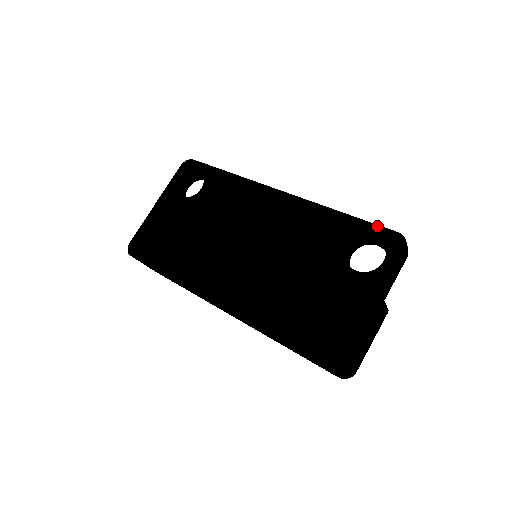
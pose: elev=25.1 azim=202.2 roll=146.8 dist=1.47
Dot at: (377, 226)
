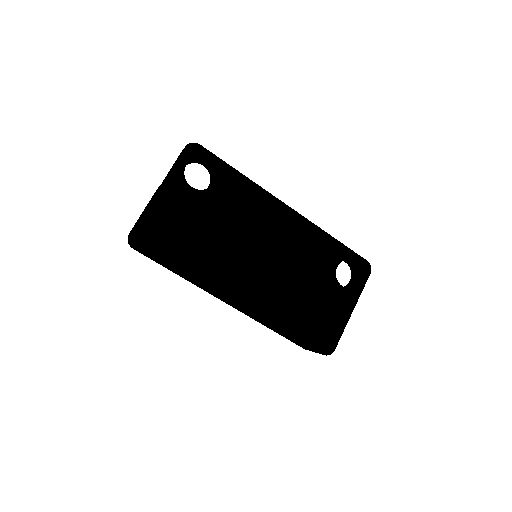
Dot at: (356, 254)
